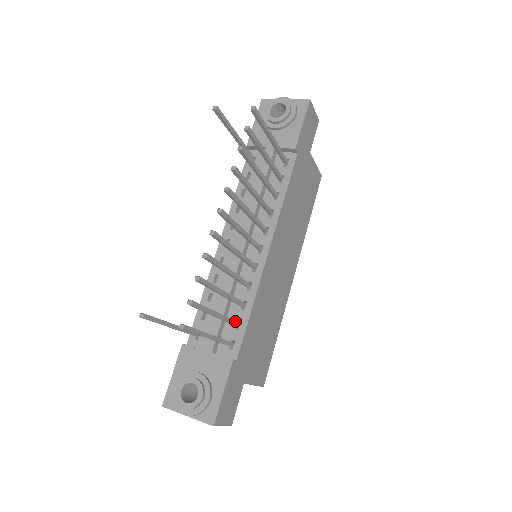
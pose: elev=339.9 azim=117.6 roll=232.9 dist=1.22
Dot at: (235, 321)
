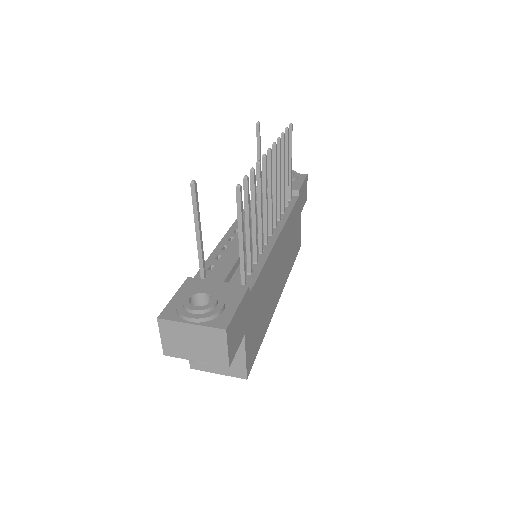
Dot at: occluded
